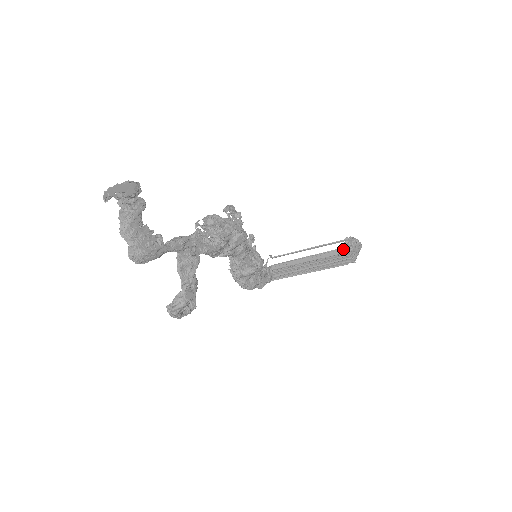
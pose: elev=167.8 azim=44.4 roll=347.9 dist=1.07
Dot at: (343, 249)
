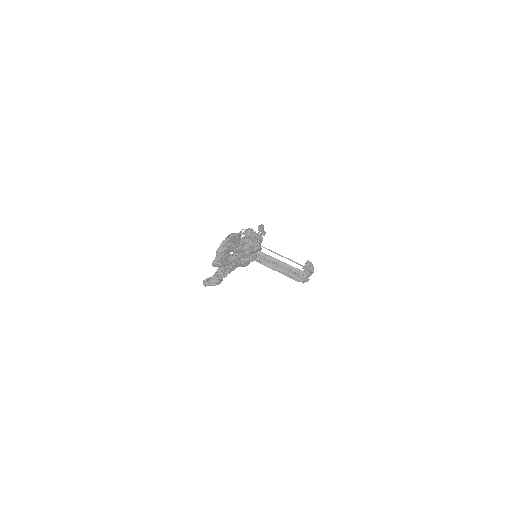
Dot at: (303, 272)
